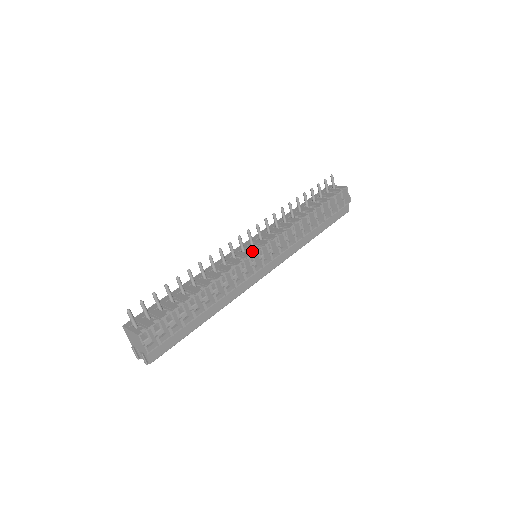
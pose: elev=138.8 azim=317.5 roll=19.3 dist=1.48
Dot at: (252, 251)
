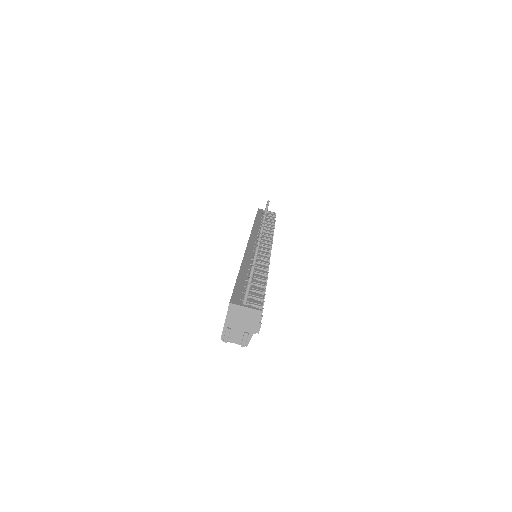
Dot at: (267, 250)
